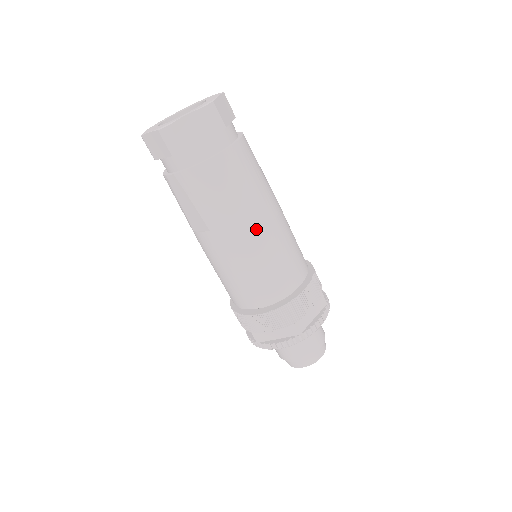
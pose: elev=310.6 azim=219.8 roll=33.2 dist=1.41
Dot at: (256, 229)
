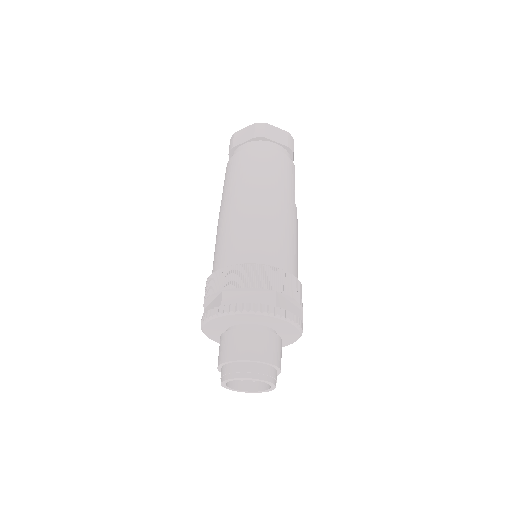
Dot at: (242, 200)
